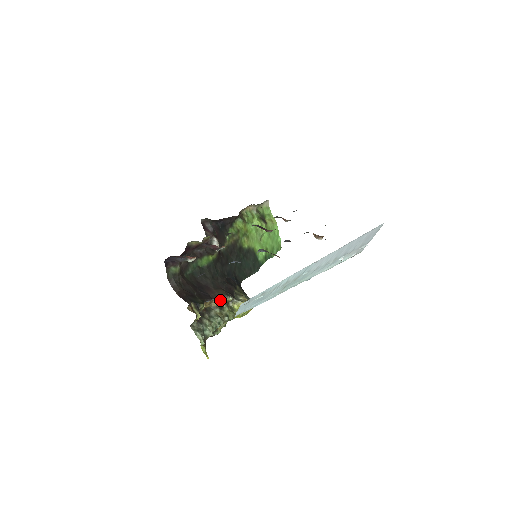
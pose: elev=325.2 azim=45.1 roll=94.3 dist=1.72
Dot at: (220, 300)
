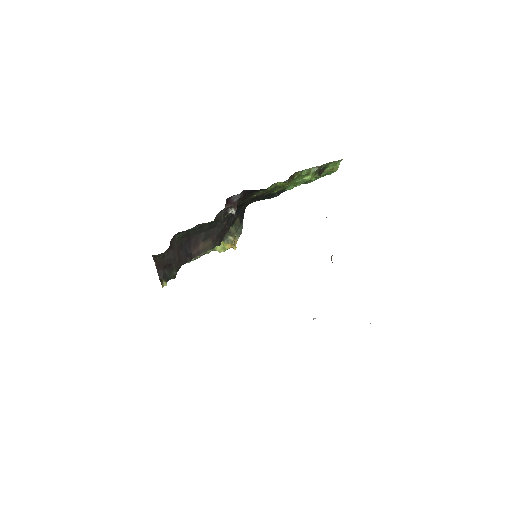
Dot at: occluded
